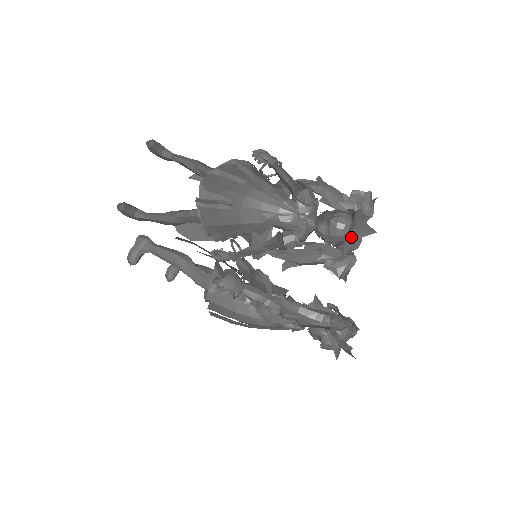
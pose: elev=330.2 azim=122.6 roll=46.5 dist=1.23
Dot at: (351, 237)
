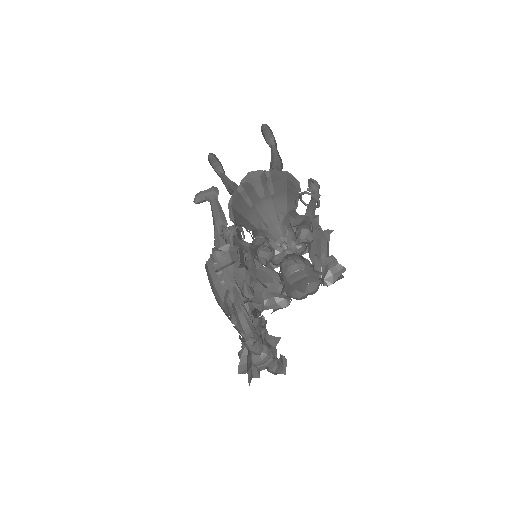
Dot at: (292, 284)
